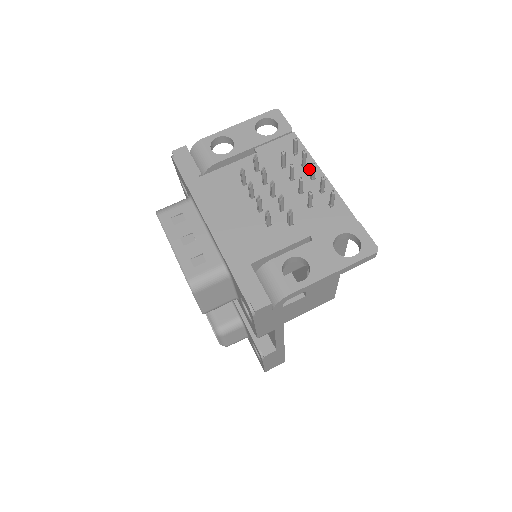
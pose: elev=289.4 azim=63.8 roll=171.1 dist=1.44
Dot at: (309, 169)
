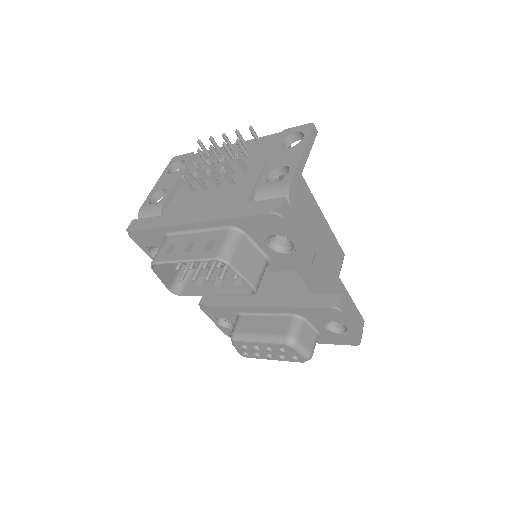
Dot at: occluded
